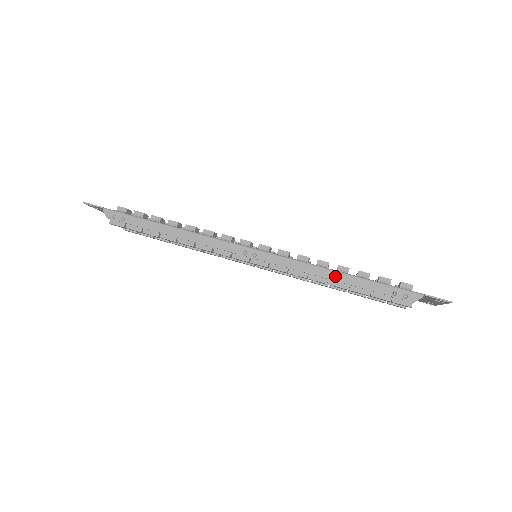
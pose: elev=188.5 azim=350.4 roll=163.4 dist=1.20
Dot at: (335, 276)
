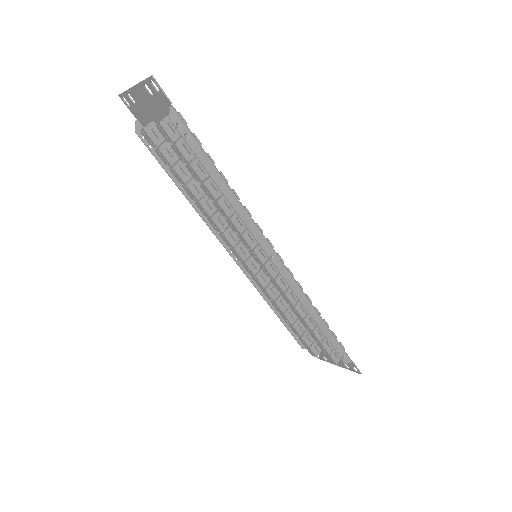
Dot at: (317, 318)
